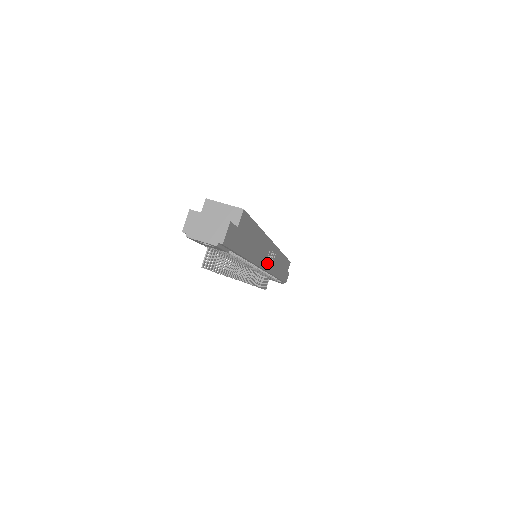
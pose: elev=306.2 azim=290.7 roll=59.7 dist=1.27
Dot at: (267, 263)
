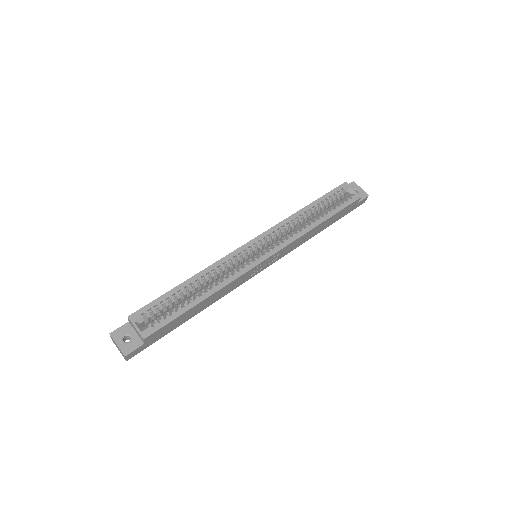
Dot at: (258, 271)
